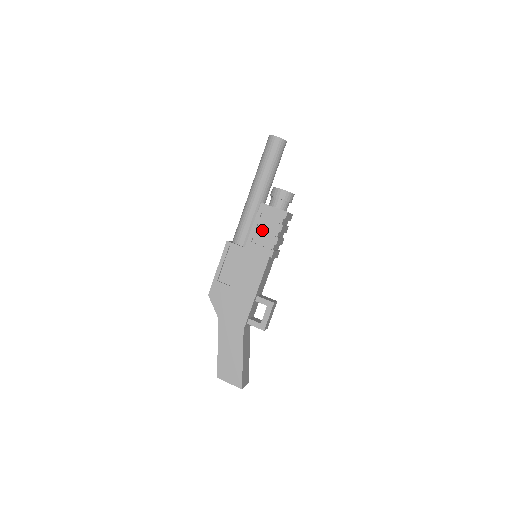
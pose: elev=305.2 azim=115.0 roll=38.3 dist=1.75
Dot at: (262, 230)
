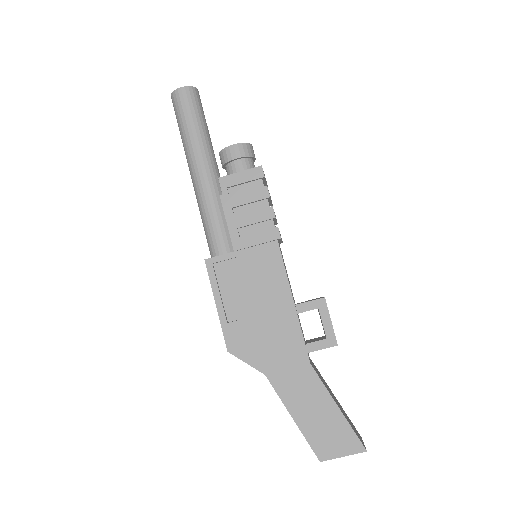
Dot at: (243, 212)
